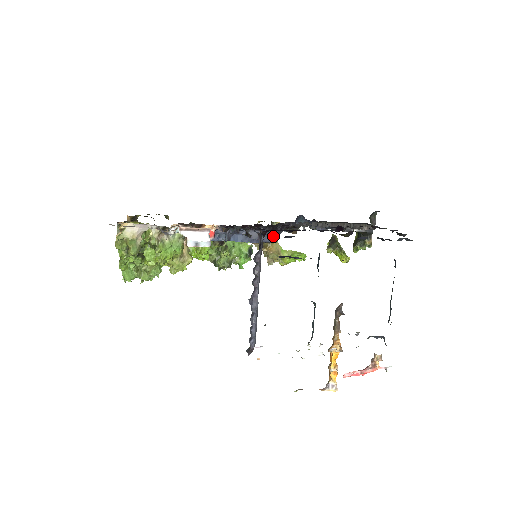
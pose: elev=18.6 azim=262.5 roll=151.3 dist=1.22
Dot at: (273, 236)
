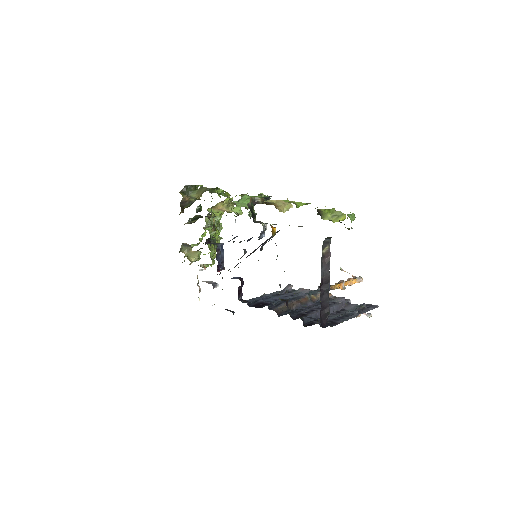
Dot at: occluded
